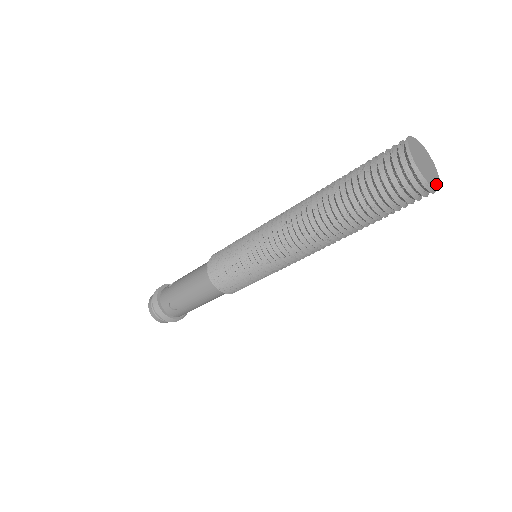
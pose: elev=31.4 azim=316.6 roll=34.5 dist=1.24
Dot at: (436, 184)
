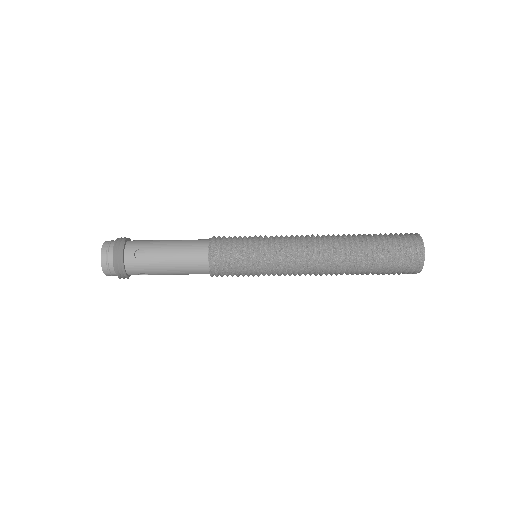
Dot at: (421, 268)
